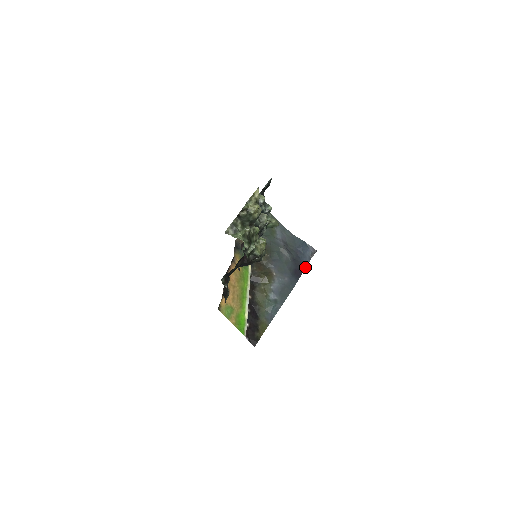
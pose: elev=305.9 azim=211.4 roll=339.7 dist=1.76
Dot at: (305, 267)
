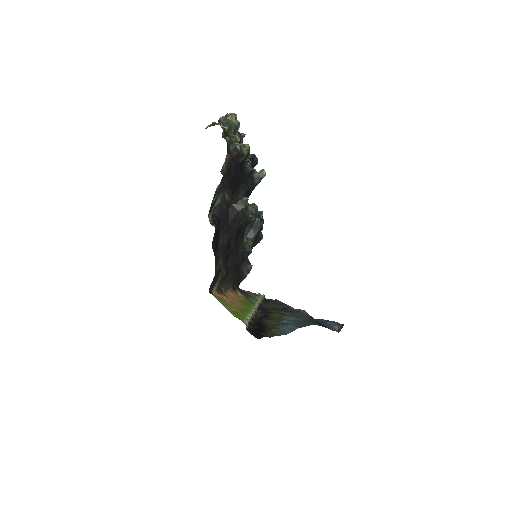
Dot at: (330, 329)
